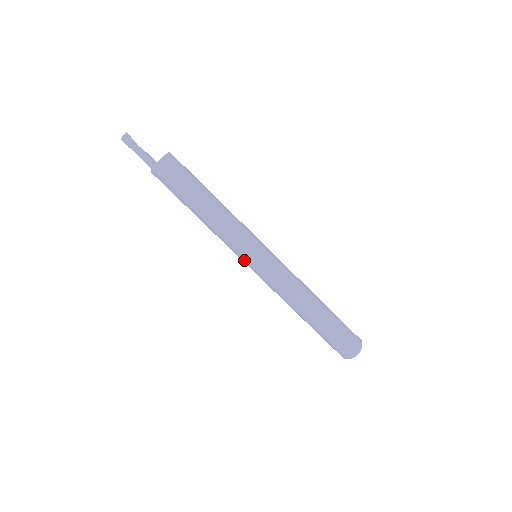
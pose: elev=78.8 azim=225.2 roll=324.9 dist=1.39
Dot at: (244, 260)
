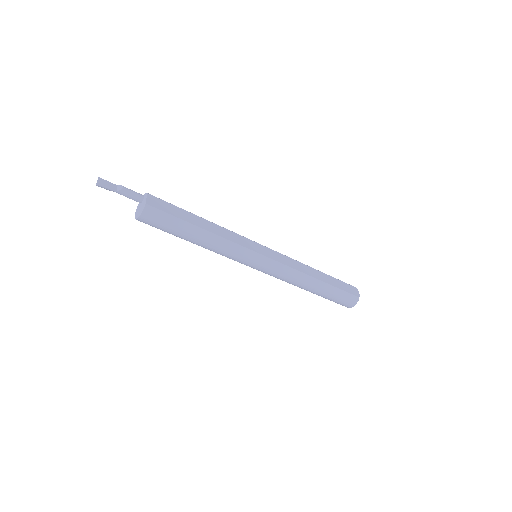
Dot at: occluded
